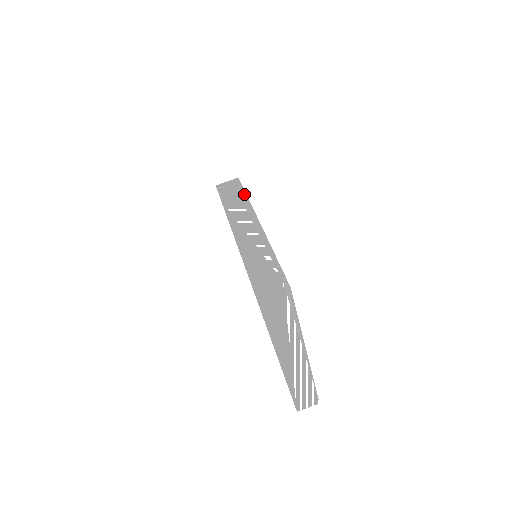
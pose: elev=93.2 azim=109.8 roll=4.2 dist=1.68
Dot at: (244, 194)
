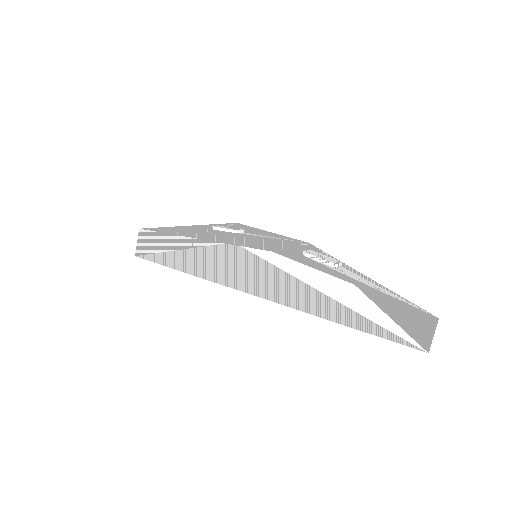
Dot at: (177, 229)
